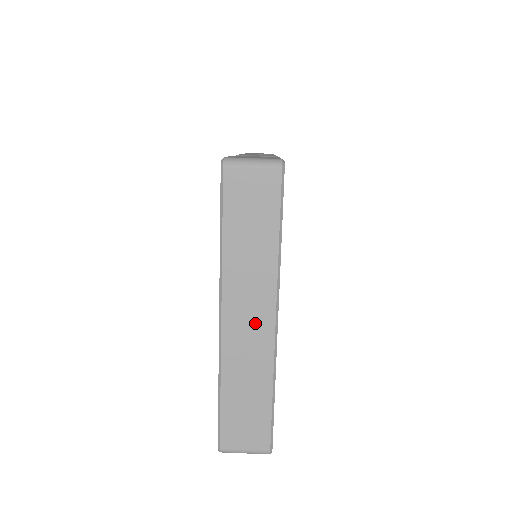
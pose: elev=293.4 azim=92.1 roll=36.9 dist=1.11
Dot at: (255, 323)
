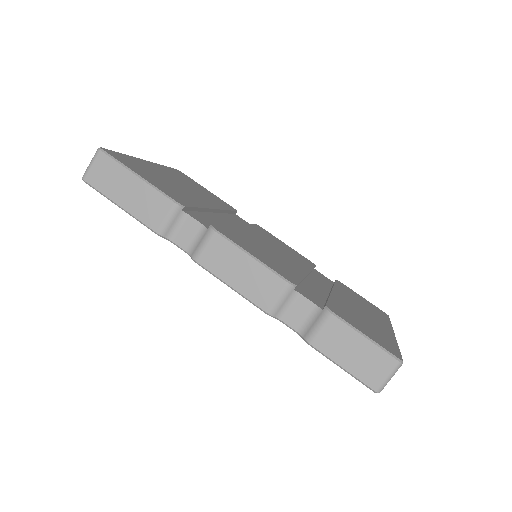
Dot at: occluded
